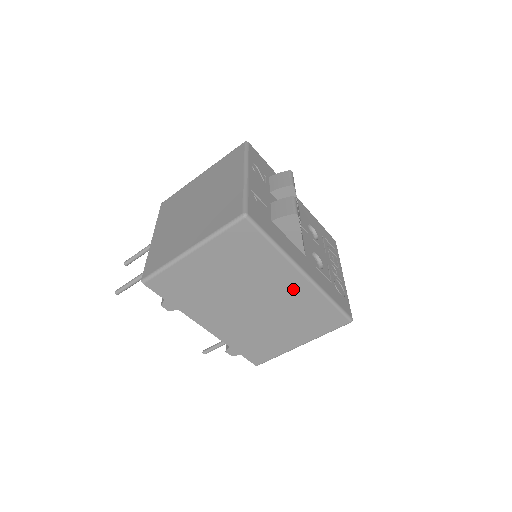
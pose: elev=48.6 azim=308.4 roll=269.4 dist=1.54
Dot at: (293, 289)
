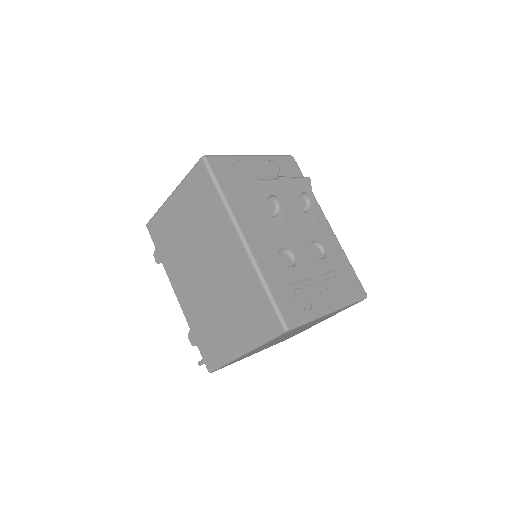
Dot at: (234, 258)
